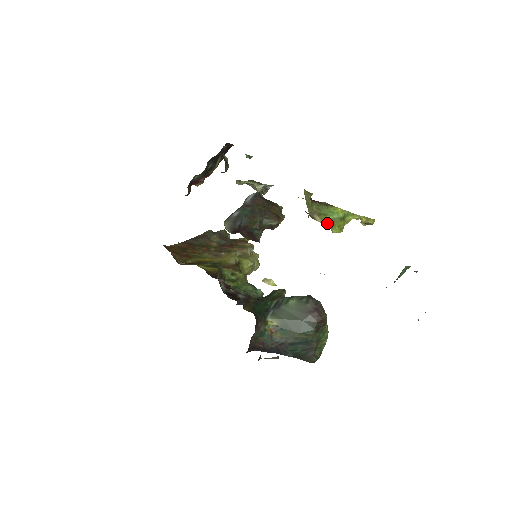
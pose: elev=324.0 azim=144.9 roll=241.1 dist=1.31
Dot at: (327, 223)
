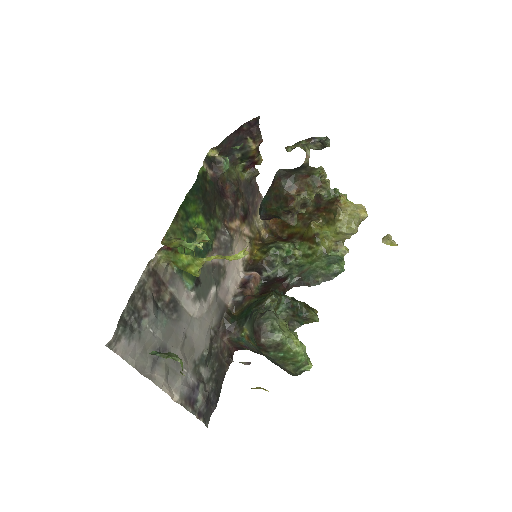
Dot at: (182, 269)
